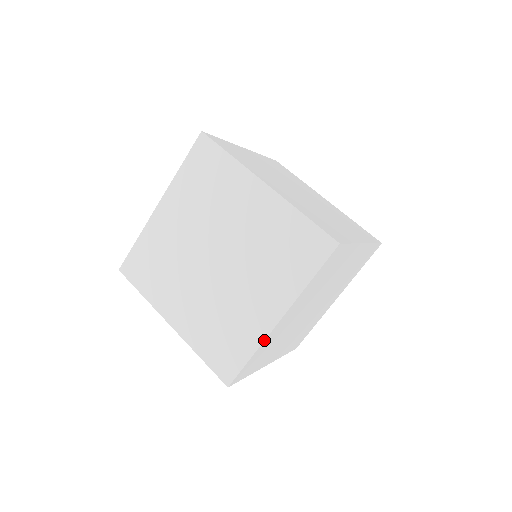
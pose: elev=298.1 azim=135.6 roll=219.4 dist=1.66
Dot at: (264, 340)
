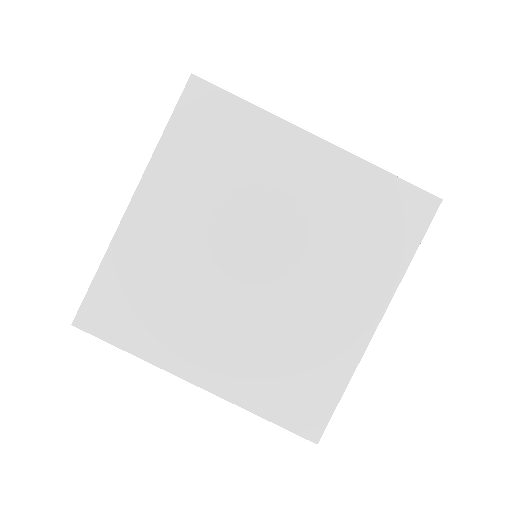
Dot at: occluded
